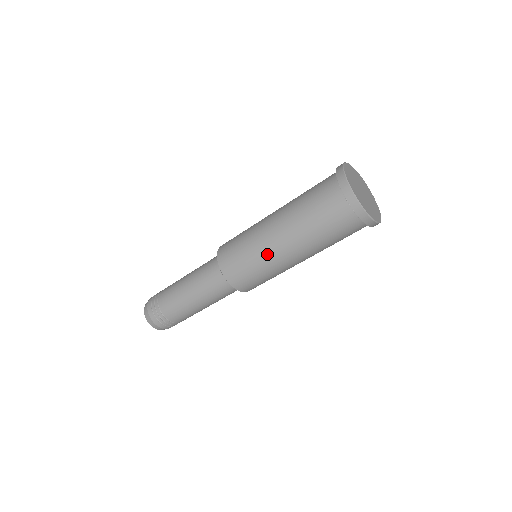
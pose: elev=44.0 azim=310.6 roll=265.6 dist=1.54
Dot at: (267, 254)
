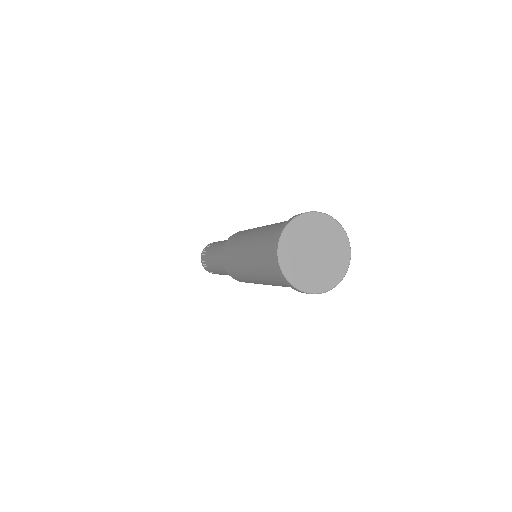
Dot at: (263, 284)
